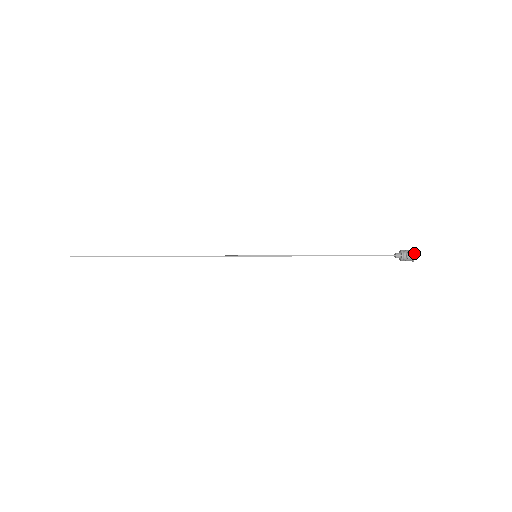
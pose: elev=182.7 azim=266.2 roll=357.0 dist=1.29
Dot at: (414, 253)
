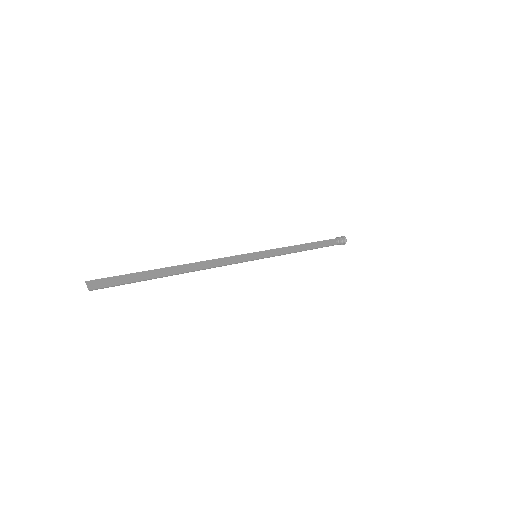
Dot at: occluded
